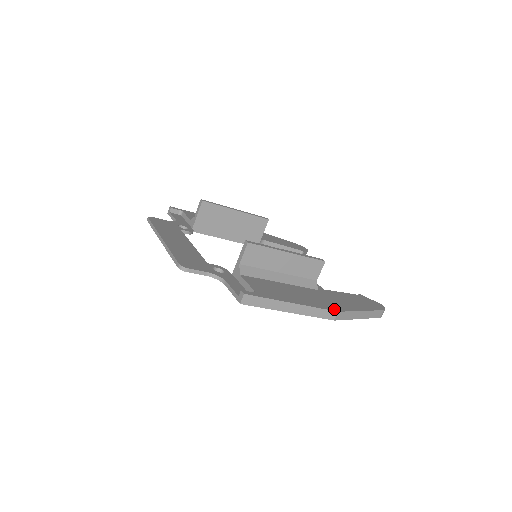
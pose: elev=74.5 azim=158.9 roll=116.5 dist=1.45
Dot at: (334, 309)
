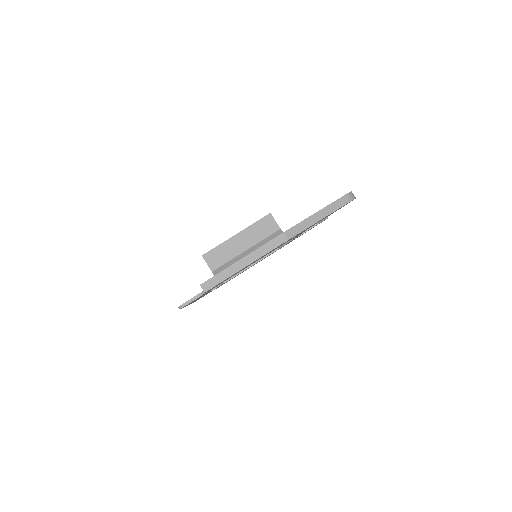
Dot at: (281, 234)
